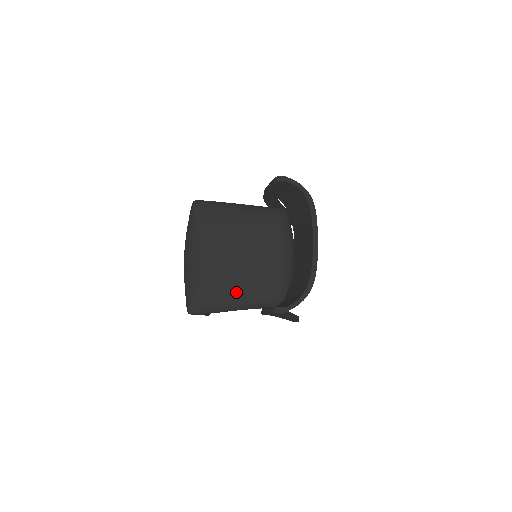
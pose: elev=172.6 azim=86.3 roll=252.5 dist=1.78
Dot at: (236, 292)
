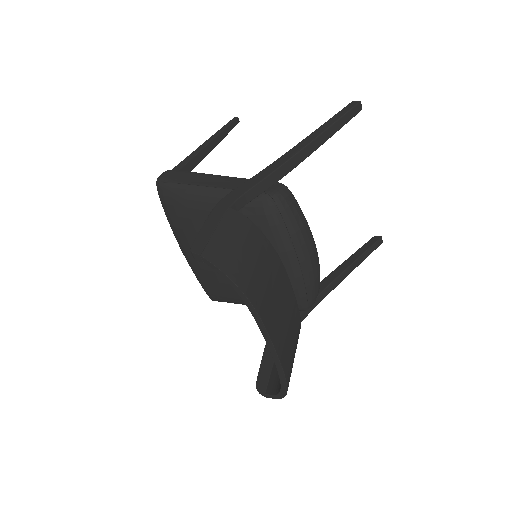
Dot at: occluded
